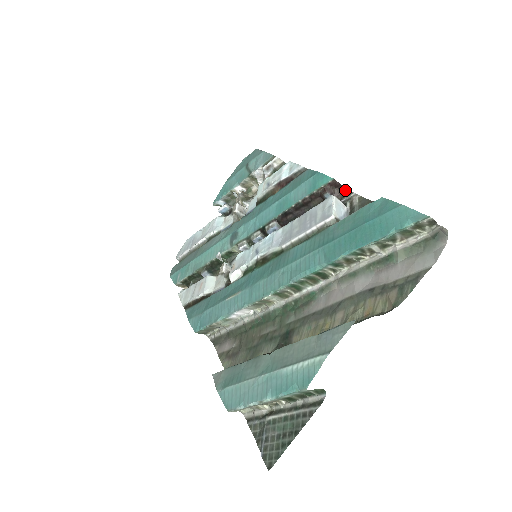
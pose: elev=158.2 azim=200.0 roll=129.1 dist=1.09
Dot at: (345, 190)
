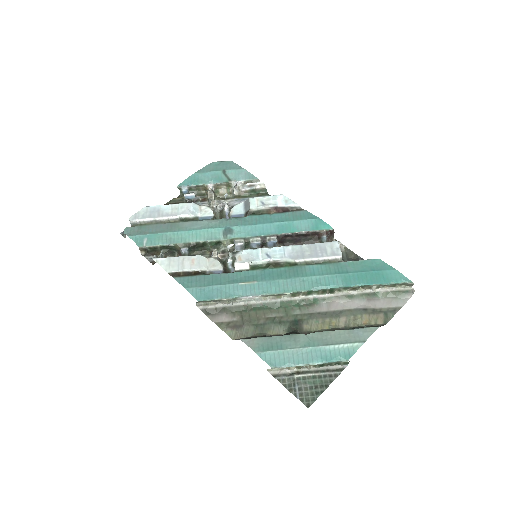
Dot at: (333, 237)
